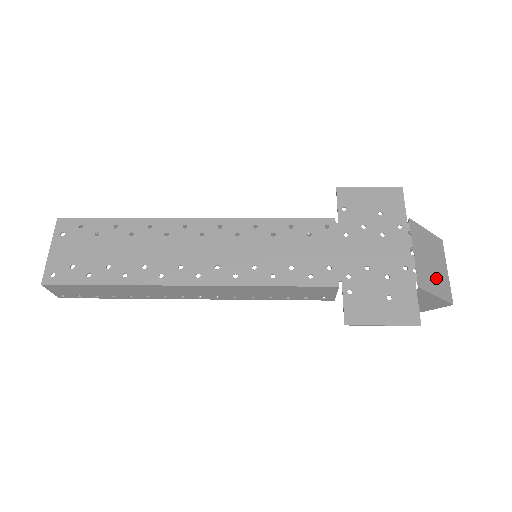
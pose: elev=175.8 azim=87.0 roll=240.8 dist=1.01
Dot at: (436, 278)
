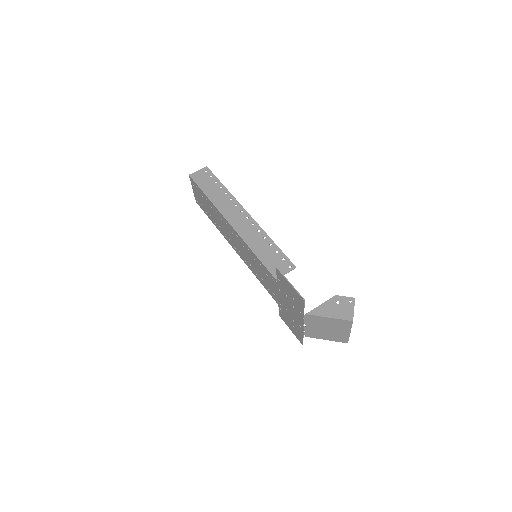
Dot at: (330, 334)
